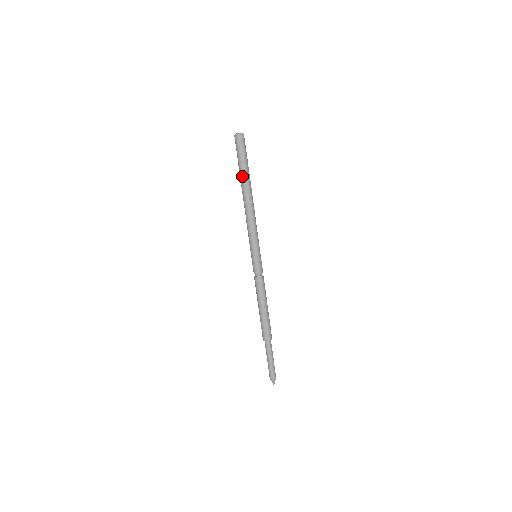
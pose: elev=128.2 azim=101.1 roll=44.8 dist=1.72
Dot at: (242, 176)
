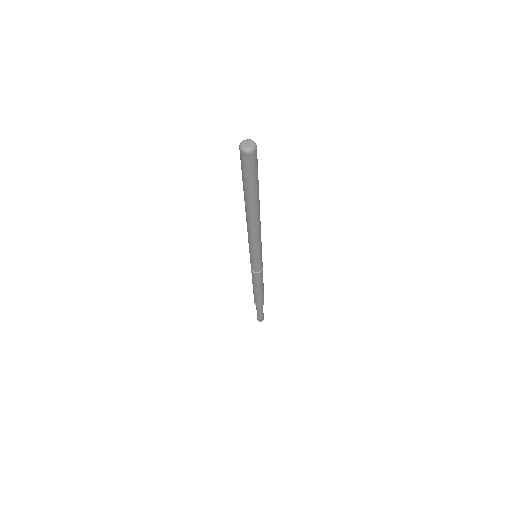
Dot at: (249, 198)
